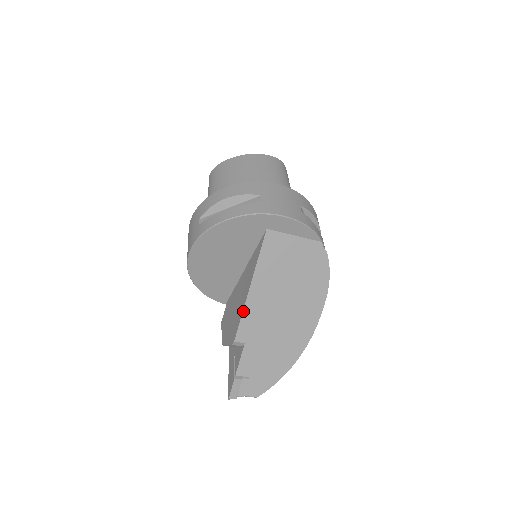
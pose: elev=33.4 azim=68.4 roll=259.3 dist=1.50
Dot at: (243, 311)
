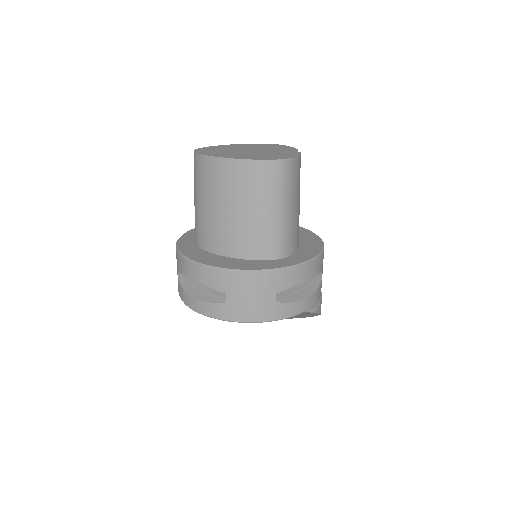
Dot at: occluded
